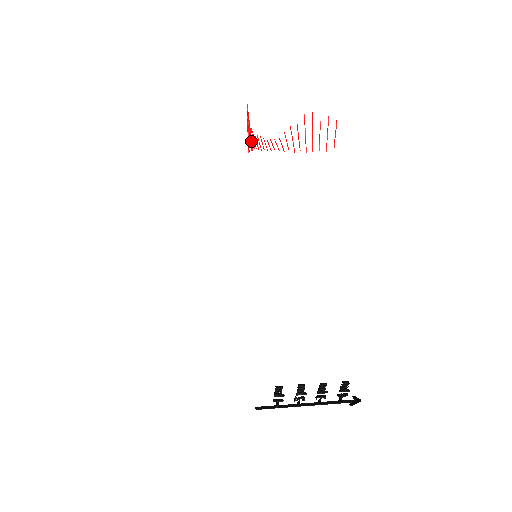
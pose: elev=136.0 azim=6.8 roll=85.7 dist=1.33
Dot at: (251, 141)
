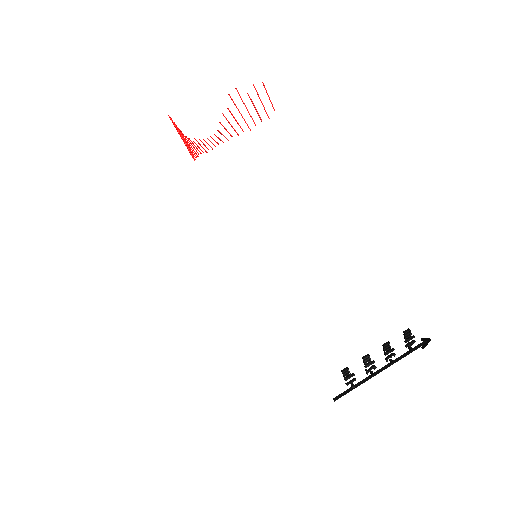
Dot at: occluded
